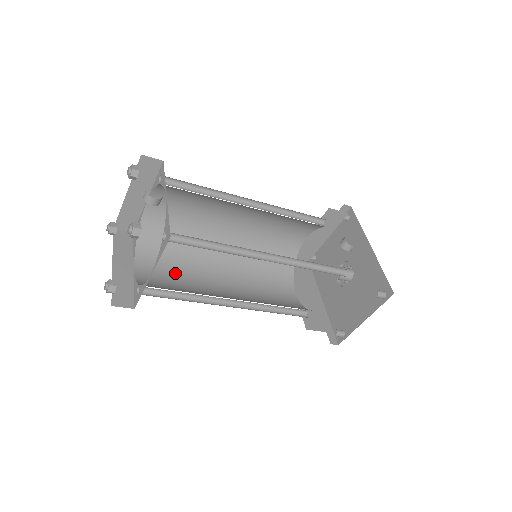
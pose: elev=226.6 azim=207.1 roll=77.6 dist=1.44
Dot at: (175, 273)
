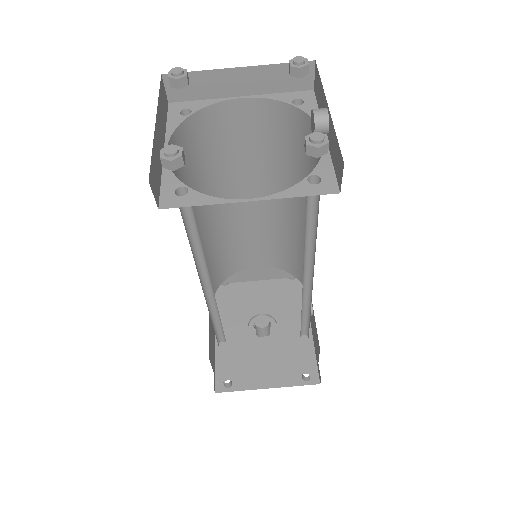
Dot at: occluded
